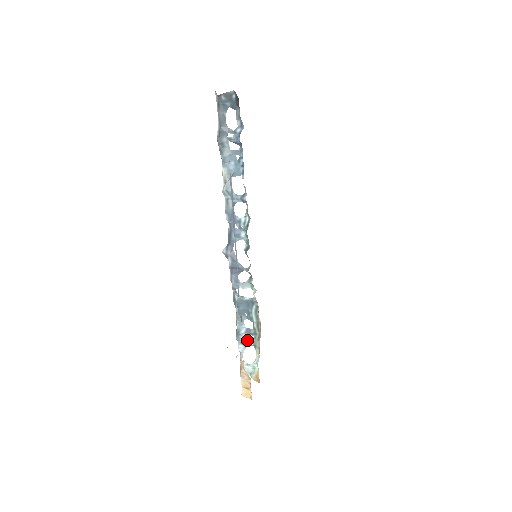
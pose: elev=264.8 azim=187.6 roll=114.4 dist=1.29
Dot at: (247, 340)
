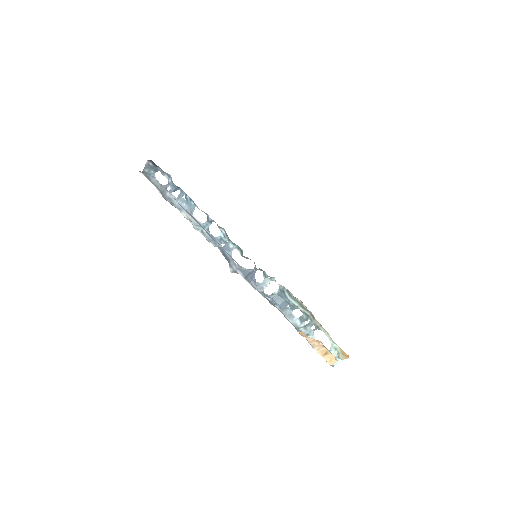
Dot at: (308, 328)
